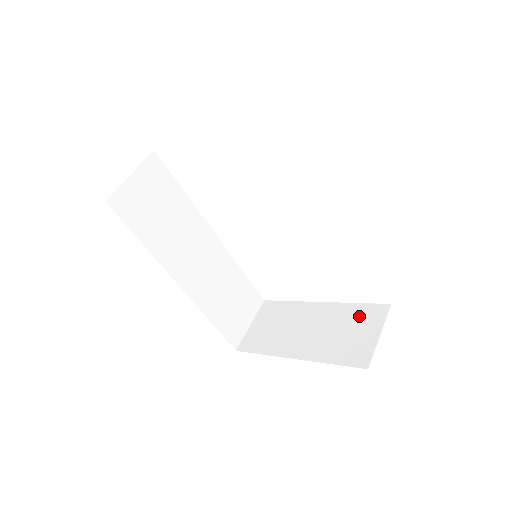
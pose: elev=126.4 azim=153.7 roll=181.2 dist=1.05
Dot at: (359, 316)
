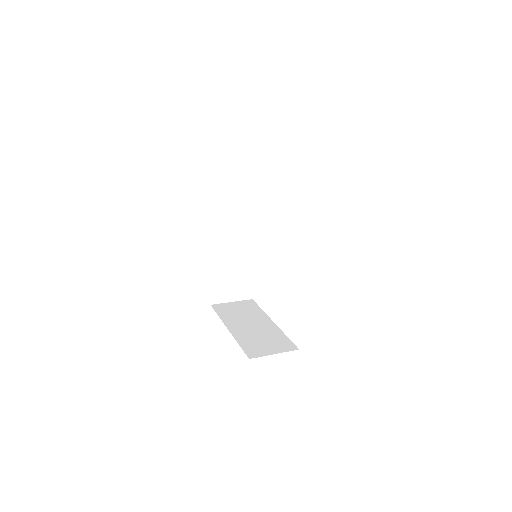
Dot at: (279, 341)
